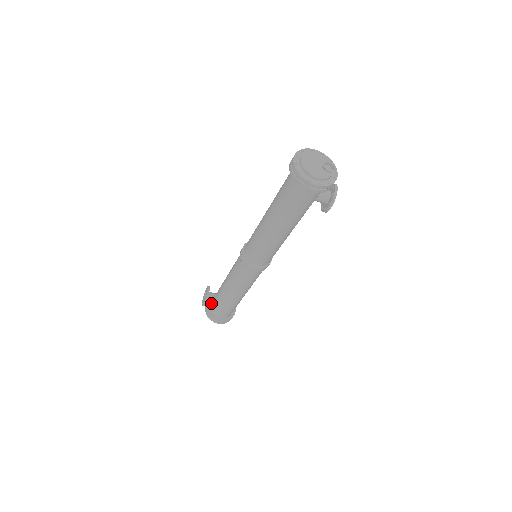
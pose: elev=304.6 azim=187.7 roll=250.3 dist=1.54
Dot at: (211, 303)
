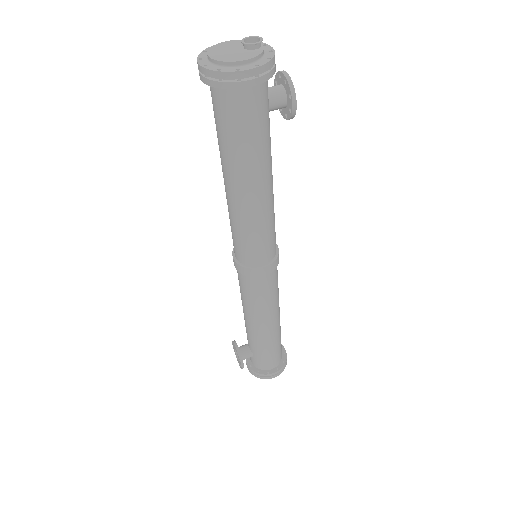
Dot at: occluded
